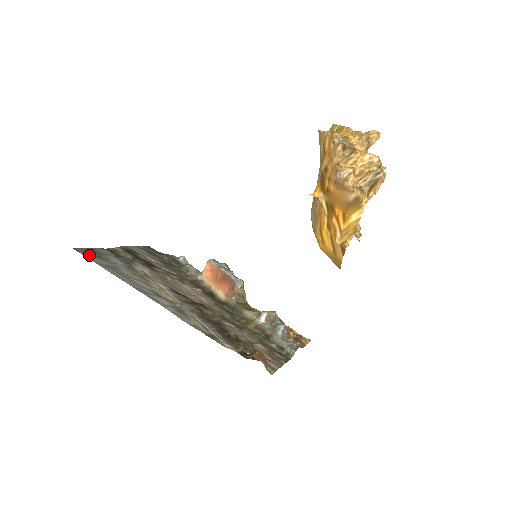
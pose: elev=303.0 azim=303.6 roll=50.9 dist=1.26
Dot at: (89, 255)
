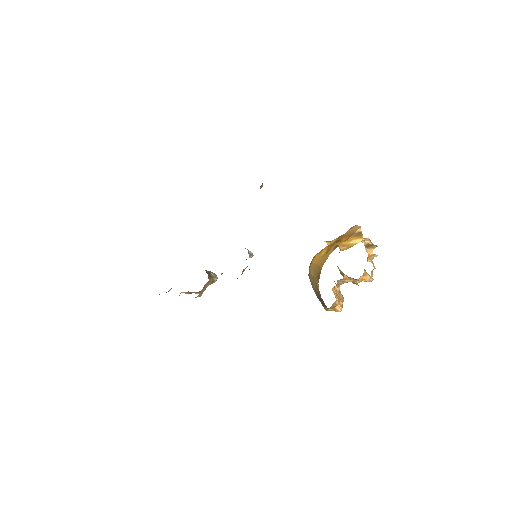
Dot at: occluded
